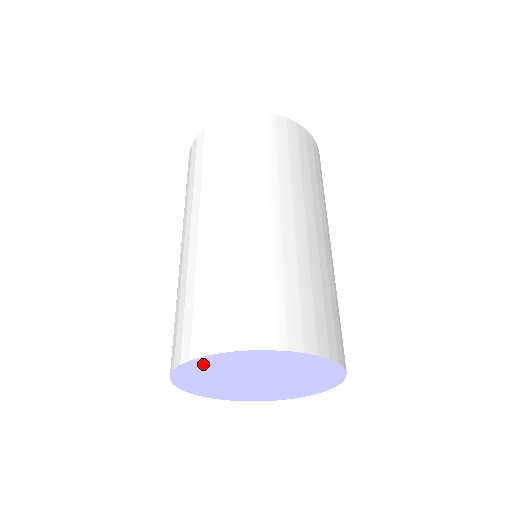
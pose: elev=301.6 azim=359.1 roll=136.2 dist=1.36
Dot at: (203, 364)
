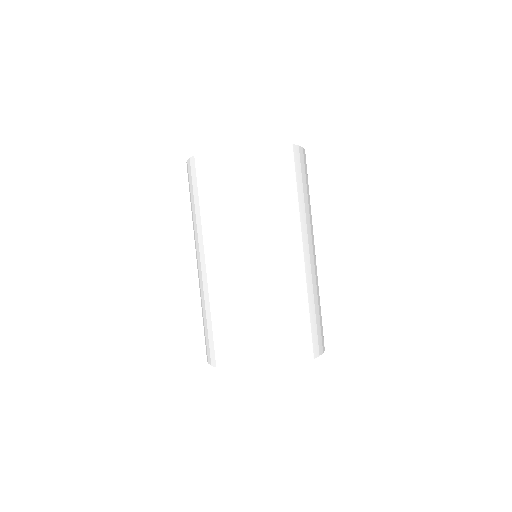
Dot at: occluded
